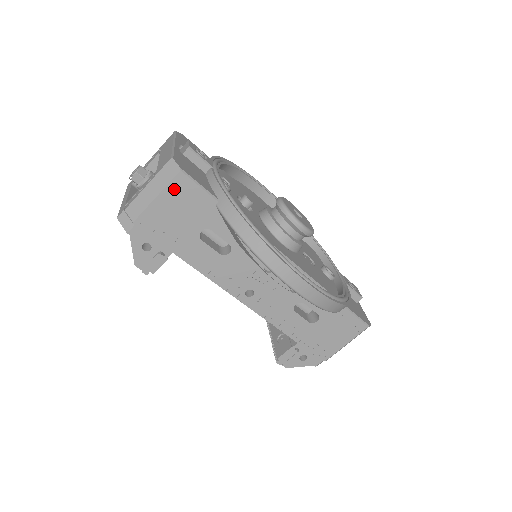
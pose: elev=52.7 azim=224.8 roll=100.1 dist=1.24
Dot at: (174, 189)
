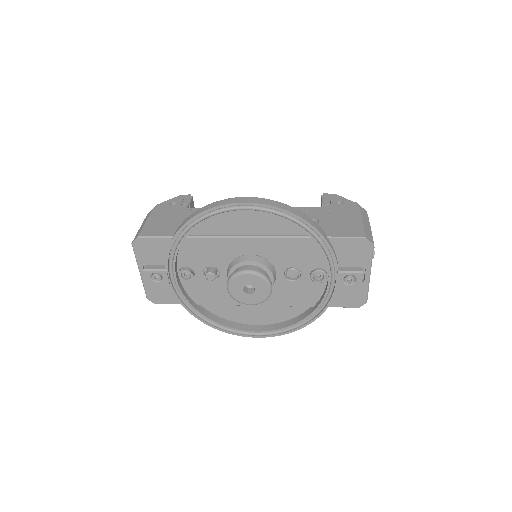
Dot at: occluded
